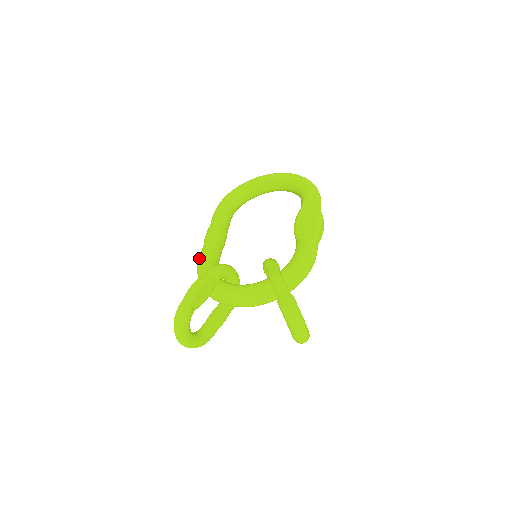
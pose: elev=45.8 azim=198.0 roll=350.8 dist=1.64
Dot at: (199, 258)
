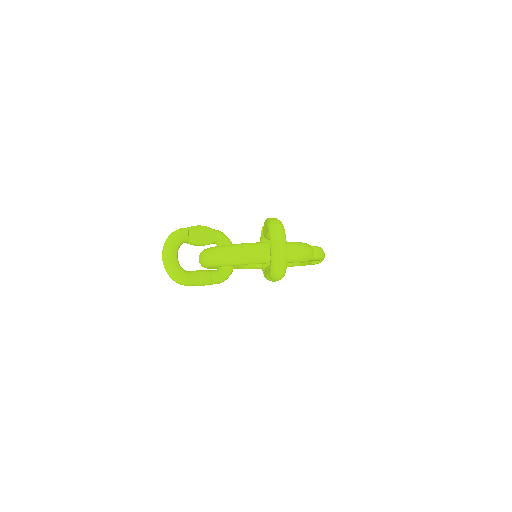
Dot at: occluded
